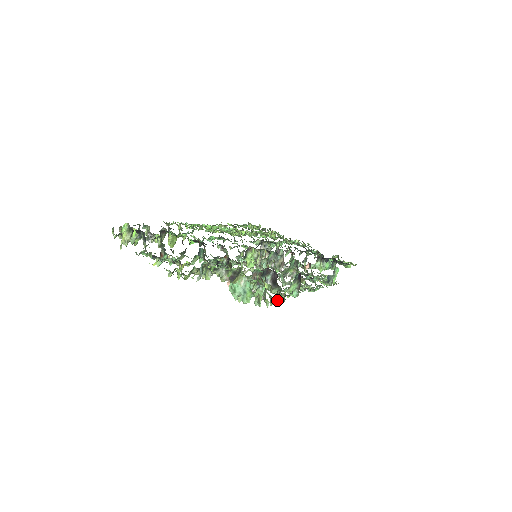
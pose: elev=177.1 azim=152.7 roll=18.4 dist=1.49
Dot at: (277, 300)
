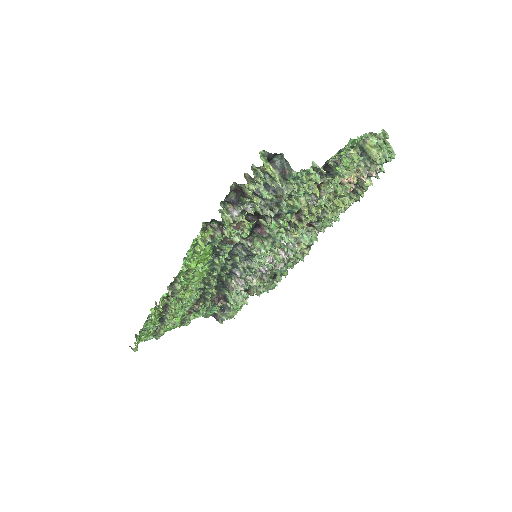
Dot at: (366, 187)
